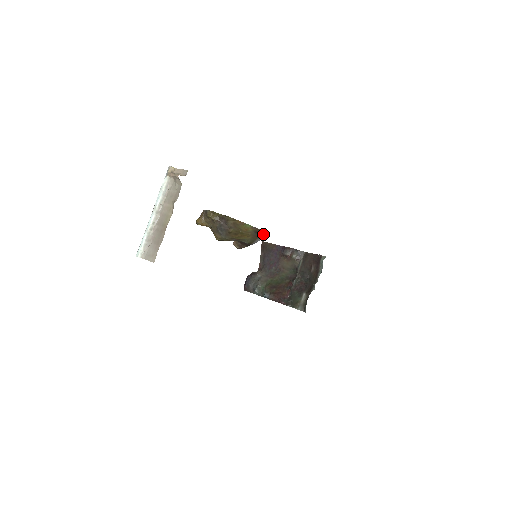
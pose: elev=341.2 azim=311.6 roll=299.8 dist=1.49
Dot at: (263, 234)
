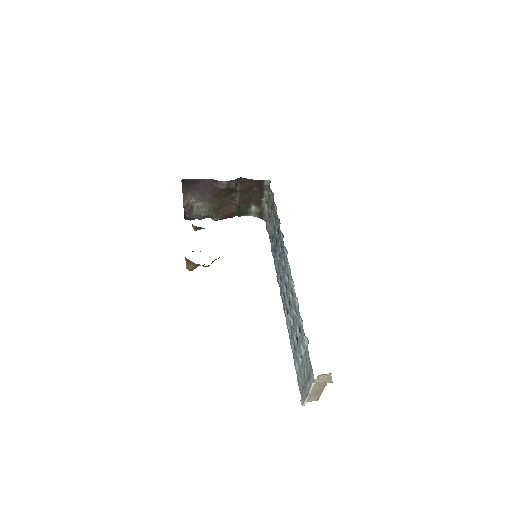
Dot at: occluded
